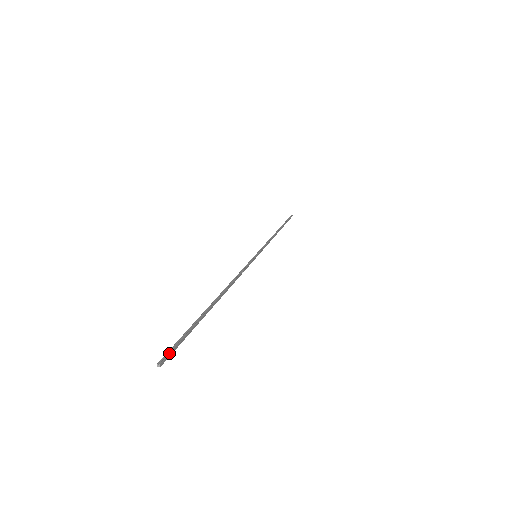
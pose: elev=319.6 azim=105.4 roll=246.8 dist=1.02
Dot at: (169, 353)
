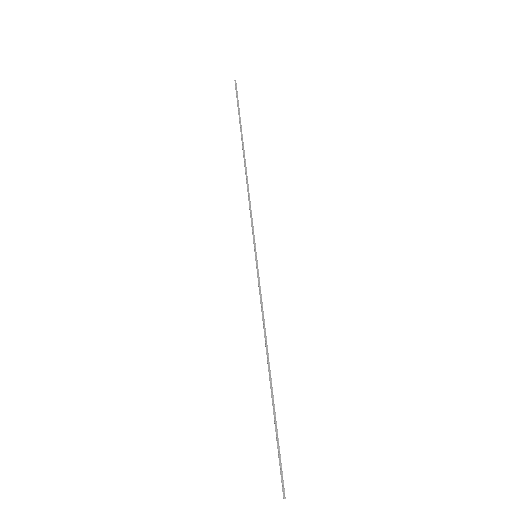
Dot at: (283, 483)
